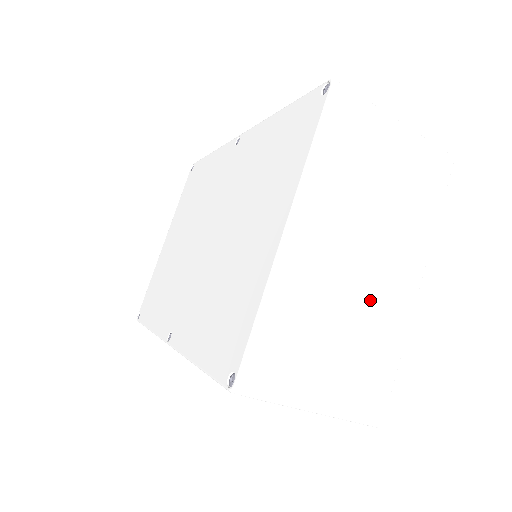
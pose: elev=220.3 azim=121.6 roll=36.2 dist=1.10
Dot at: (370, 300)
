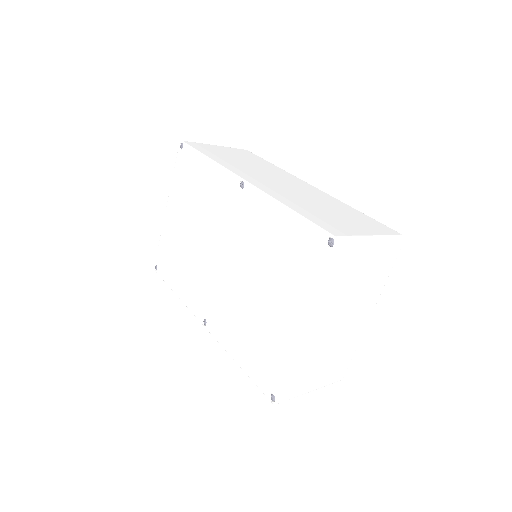
Dot at: (344, 336)
